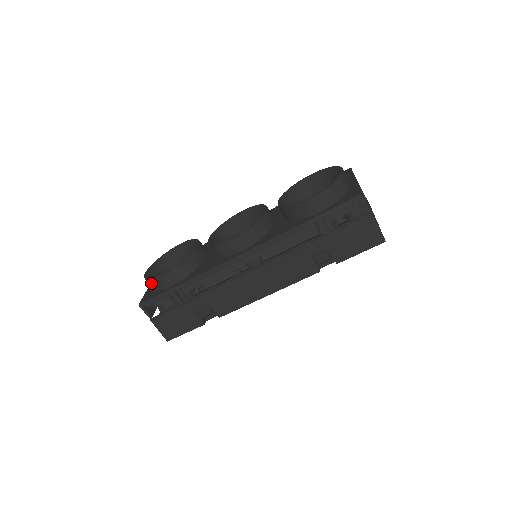
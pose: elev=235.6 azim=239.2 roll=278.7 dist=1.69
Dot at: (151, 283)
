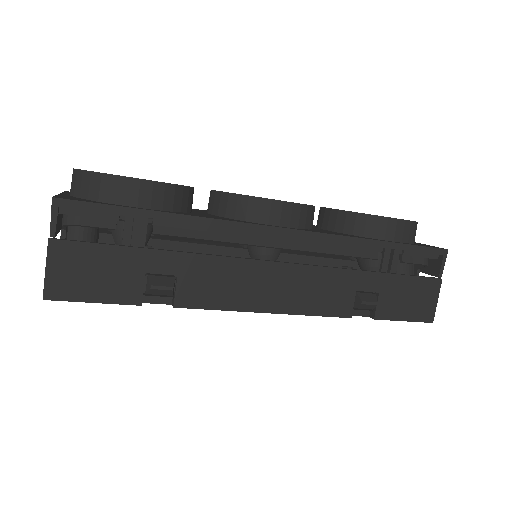
Dot at: (97, 181)
